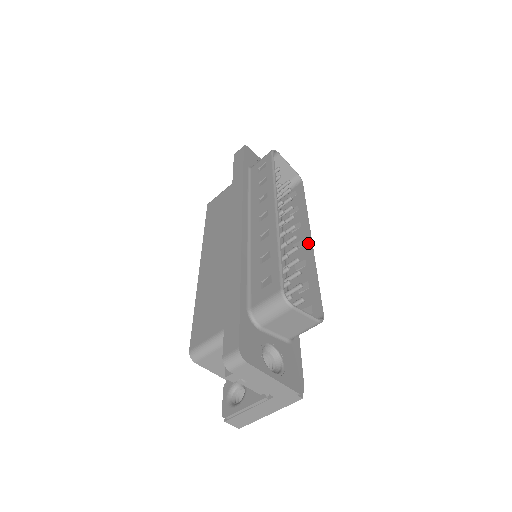
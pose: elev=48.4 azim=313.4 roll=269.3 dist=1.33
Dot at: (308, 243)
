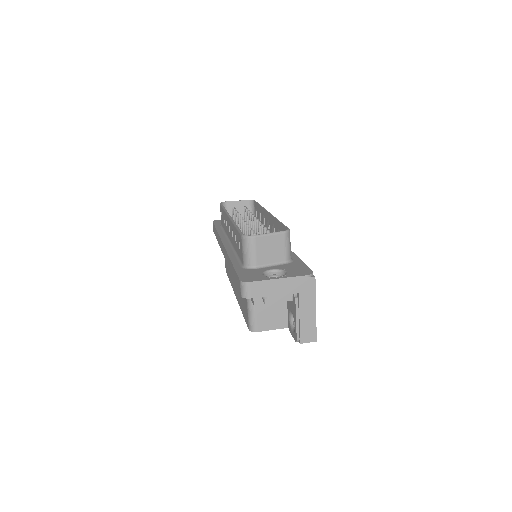
Dot at: (269, 216)
